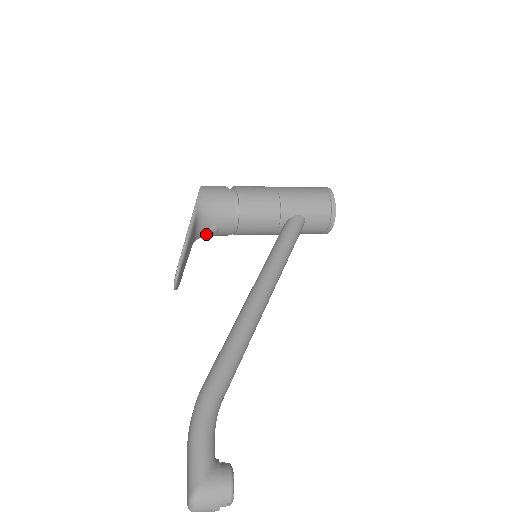
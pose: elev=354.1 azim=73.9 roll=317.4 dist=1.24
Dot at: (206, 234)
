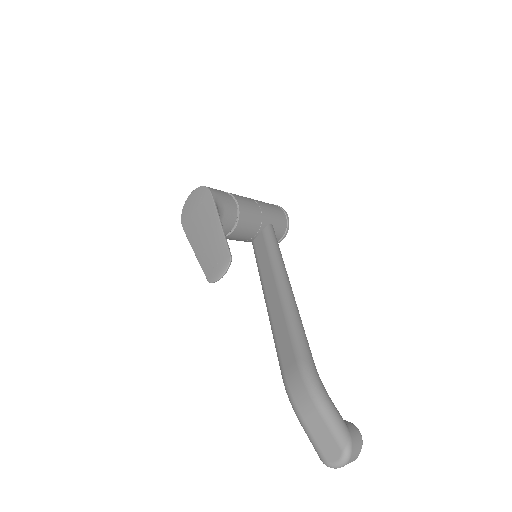
Dot at: occluded
